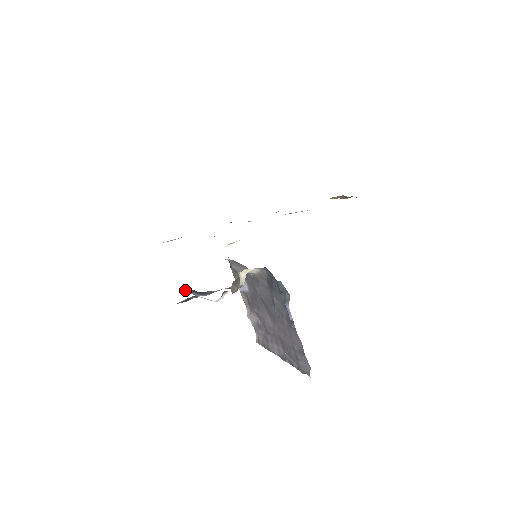
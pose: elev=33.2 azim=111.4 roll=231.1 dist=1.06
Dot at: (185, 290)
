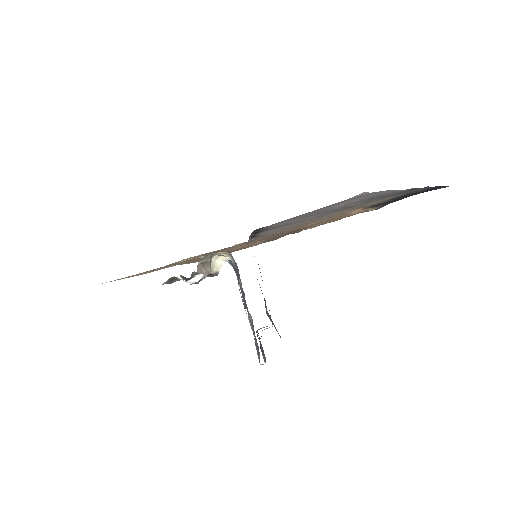
Dot at: occluded
